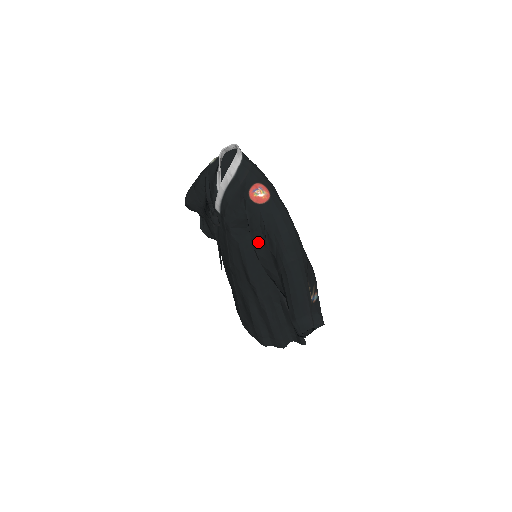
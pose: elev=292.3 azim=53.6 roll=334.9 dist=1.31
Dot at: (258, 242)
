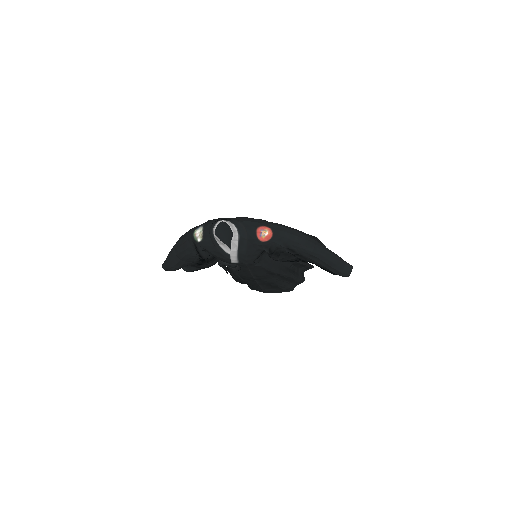
Dot at: (277, 255)
